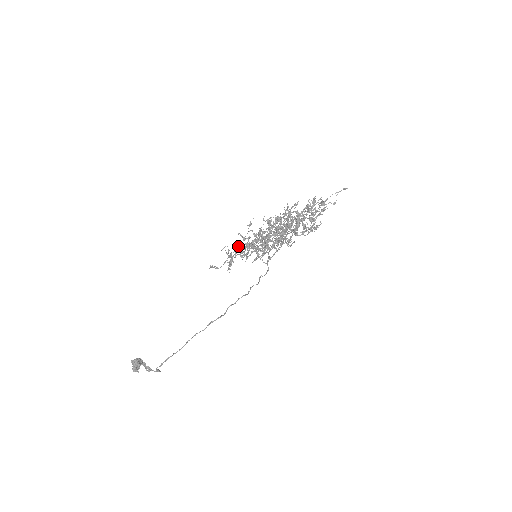
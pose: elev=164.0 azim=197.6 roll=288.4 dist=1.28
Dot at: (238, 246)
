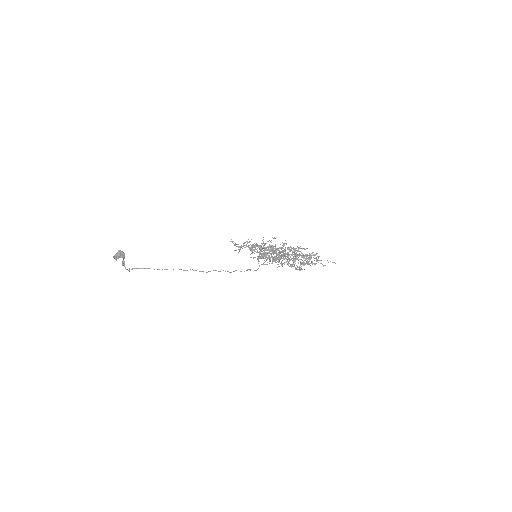
Dot at: occluded
